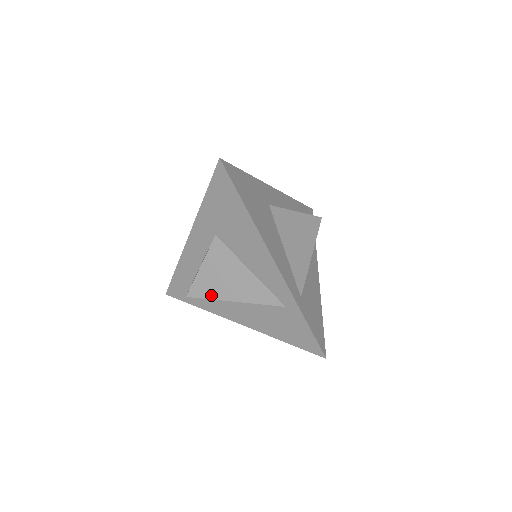
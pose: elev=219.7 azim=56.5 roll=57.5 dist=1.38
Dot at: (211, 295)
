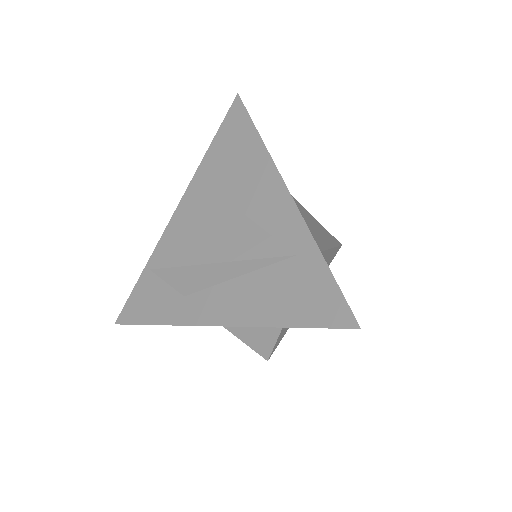
Dot at: (187, 260)
